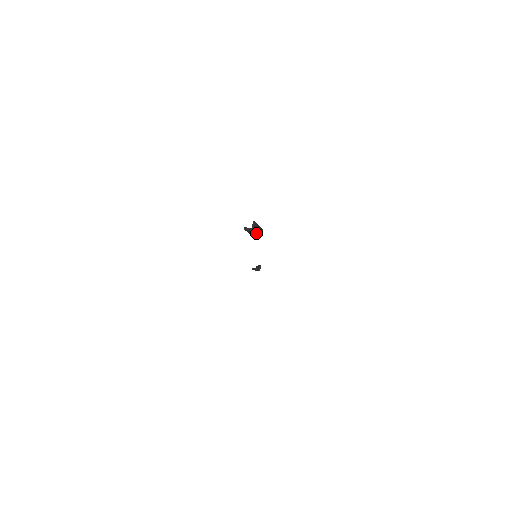
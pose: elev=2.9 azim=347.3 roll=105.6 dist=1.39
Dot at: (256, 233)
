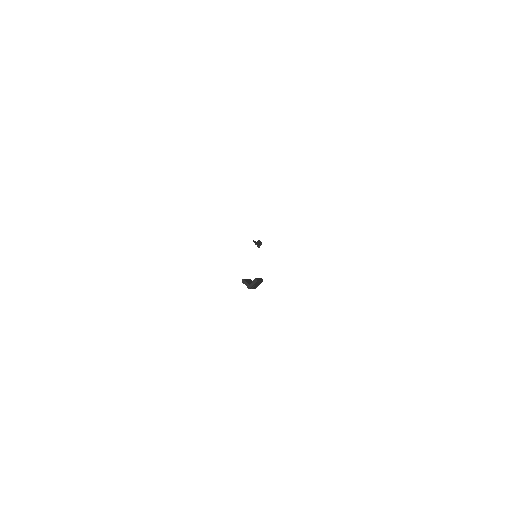
Dot at: (253, 288)
